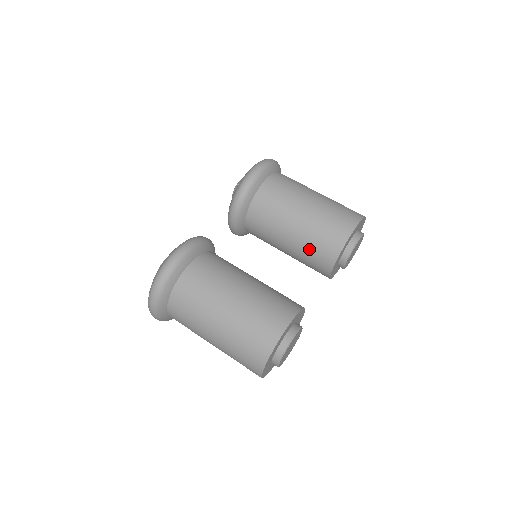
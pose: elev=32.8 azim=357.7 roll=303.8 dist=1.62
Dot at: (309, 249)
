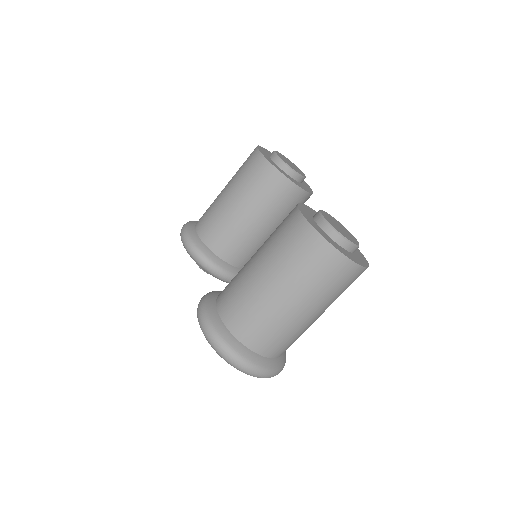
Dot at: (265, 200)
